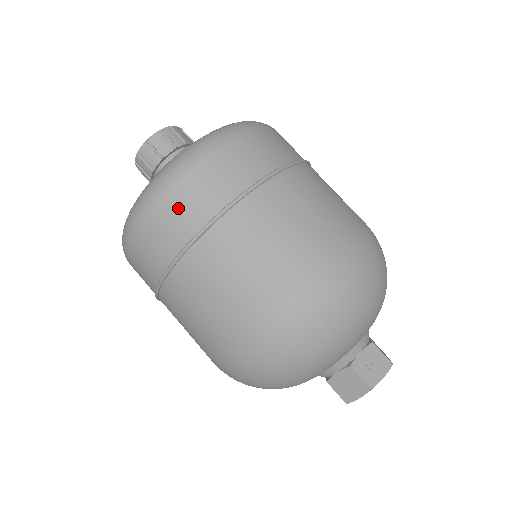
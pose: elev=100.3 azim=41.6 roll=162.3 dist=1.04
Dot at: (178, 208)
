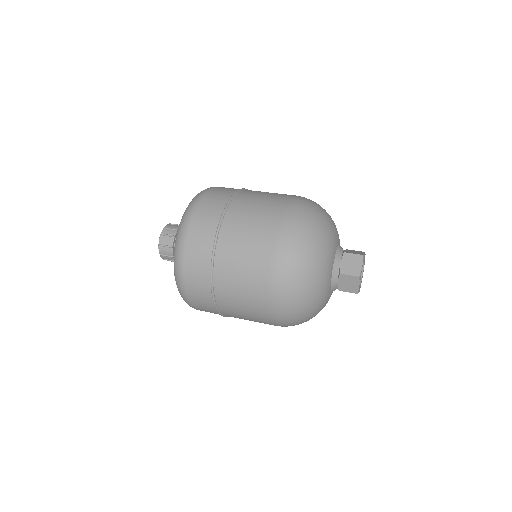
Dot at: (194, 268)
